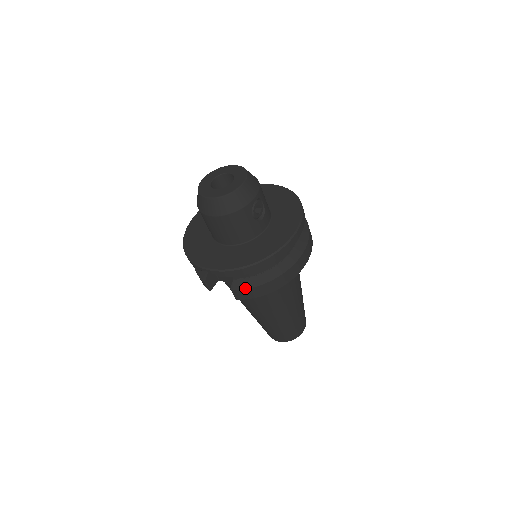
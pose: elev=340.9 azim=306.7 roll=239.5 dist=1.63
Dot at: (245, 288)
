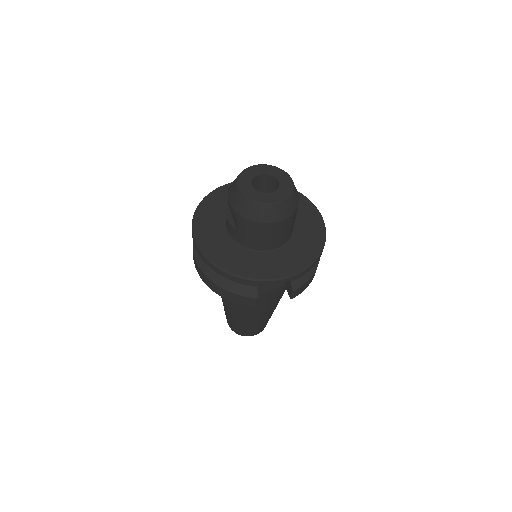
Dot at: (305, 282)
